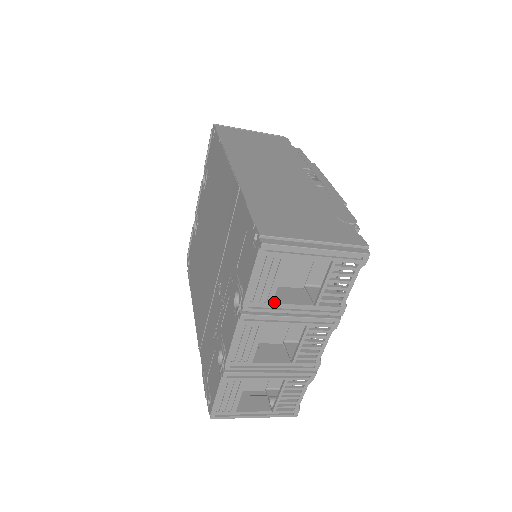
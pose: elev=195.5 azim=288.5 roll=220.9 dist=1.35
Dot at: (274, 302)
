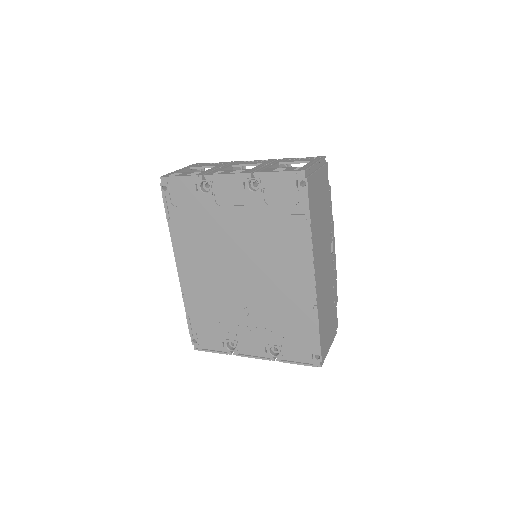
Dot at: occluded
